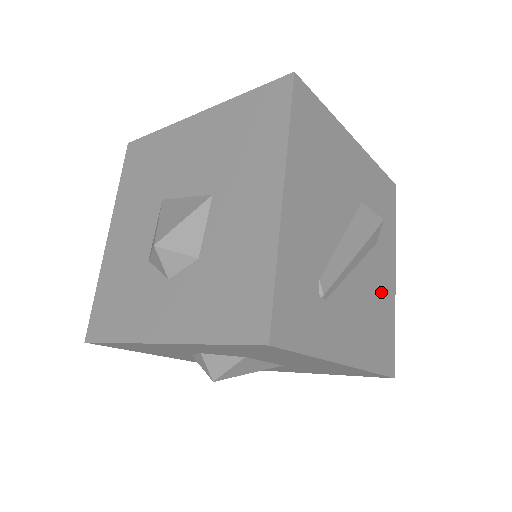
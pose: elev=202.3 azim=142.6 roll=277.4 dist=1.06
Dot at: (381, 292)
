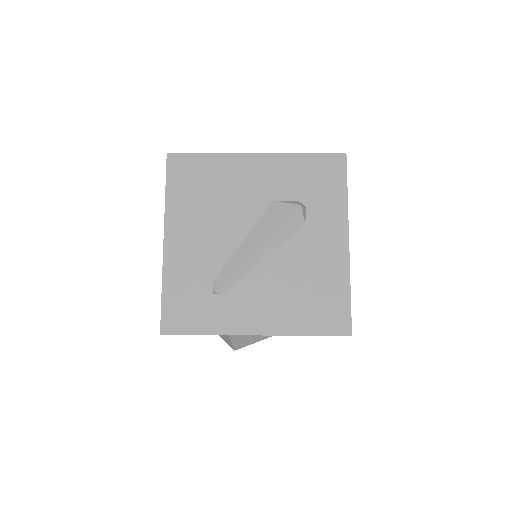
Dot at: (317, 265)
